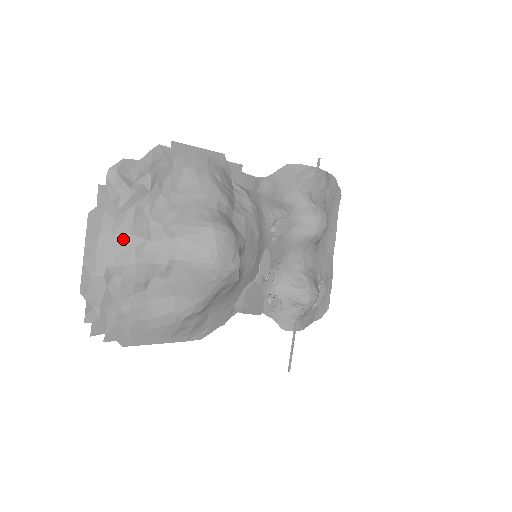
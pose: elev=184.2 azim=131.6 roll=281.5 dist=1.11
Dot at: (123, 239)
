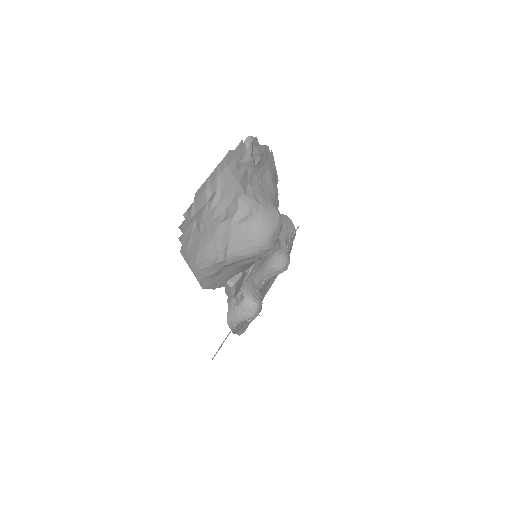
Dot at: (234, 181)
